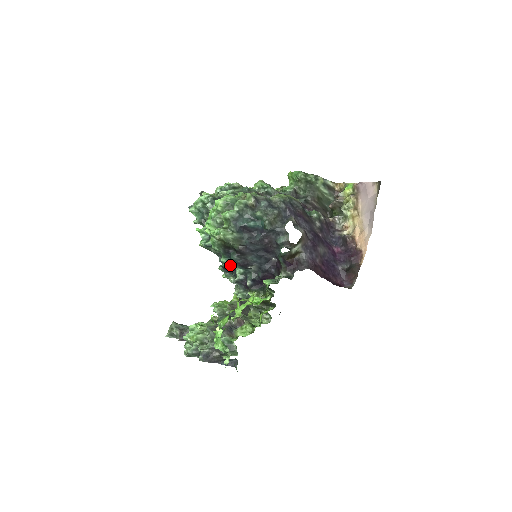
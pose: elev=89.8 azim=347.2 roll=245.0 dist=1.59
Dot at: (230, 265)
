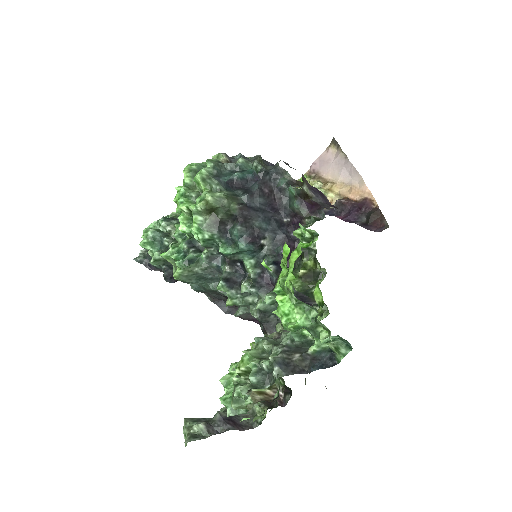
Dot at: (235, 251)
